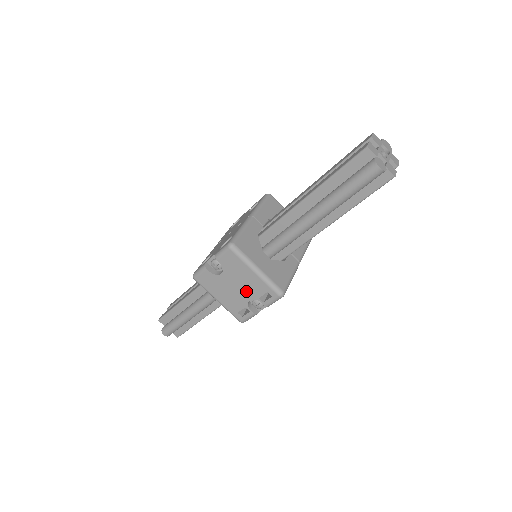
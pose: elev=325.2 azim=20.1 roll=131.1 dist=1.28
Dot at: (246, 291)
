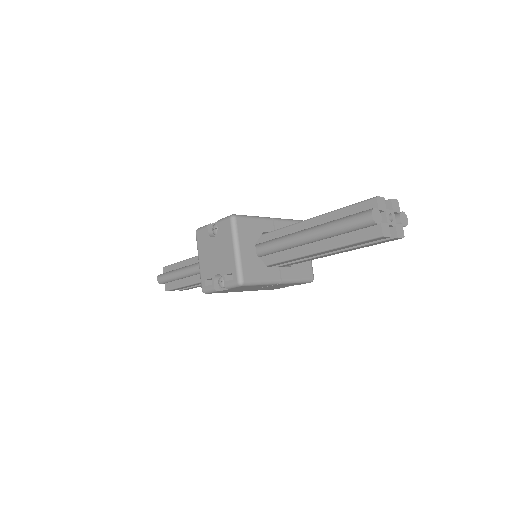
Dot at: (220, 263)
